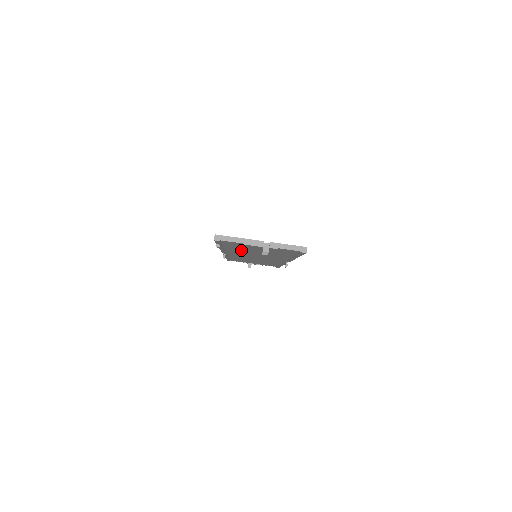
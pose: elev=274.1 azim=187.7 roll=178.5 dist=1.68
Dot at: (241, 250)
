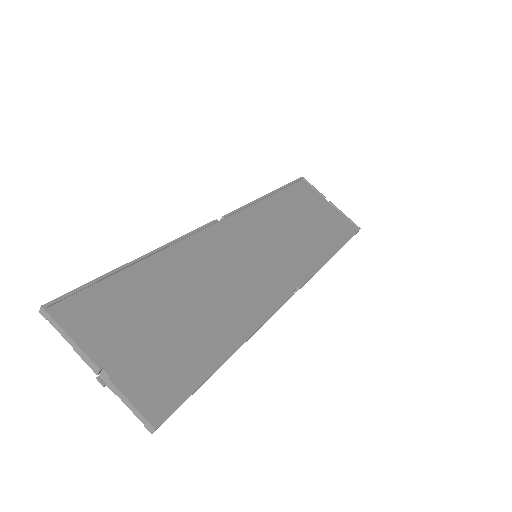
Dot at: (177, 279)
